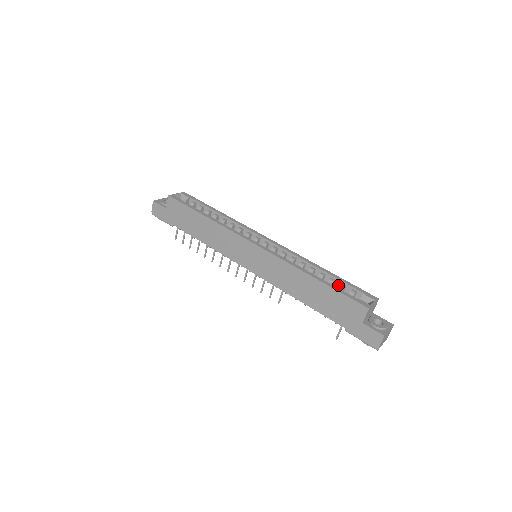
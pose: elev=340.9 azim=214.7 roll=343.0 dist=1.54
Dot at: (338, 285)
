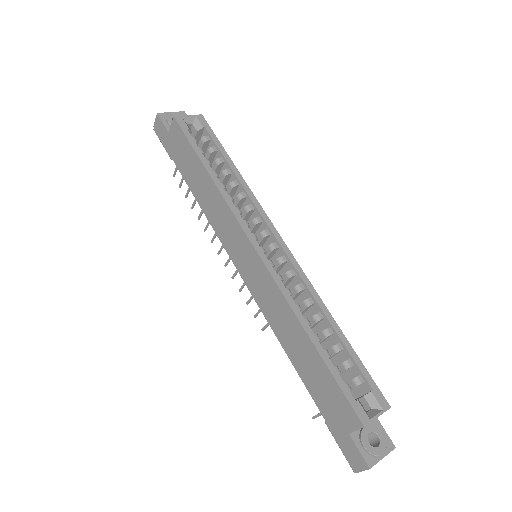
Dot at: (344, 356)
